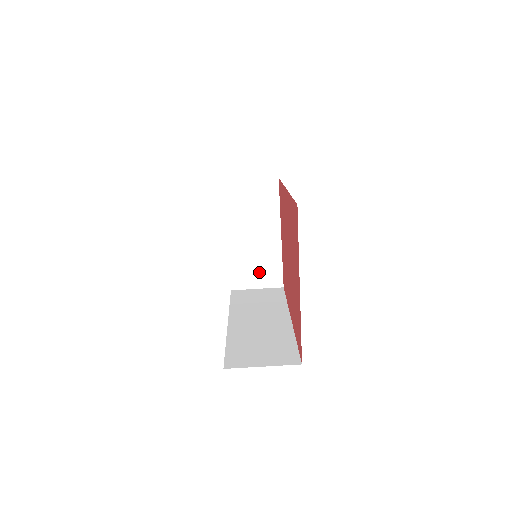
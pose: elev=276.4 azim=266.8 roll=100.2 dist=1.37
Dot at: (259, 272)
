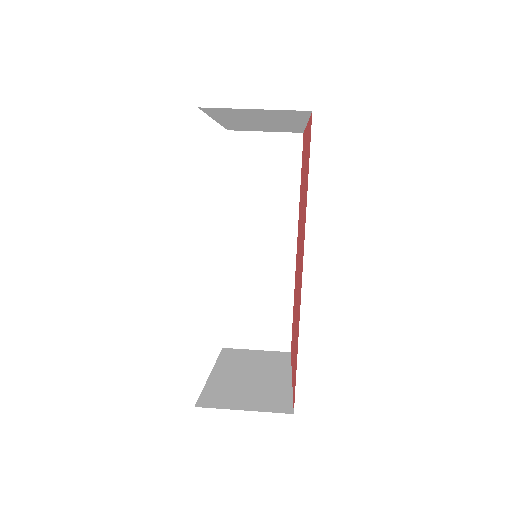
Dot at: (251, 398)
